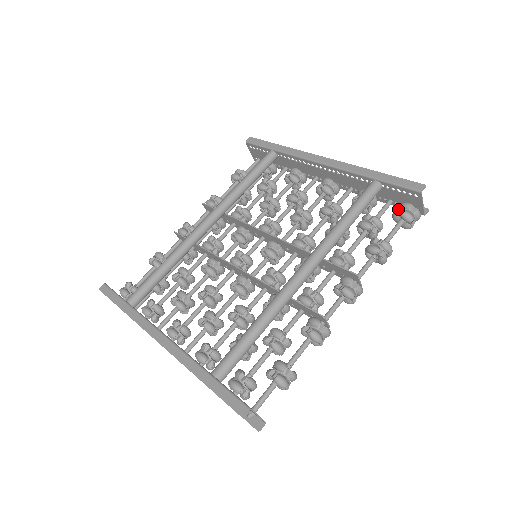
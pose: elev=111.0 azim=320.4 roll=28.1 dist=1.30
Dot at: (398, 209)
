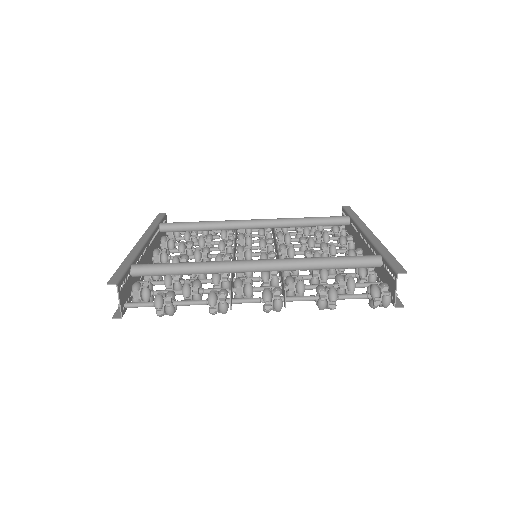
Dot at: occluded
